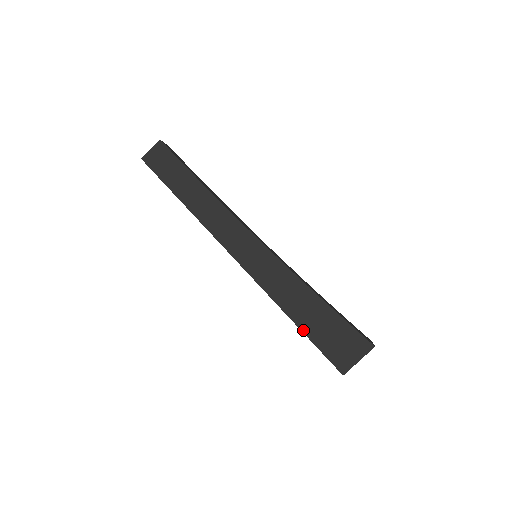
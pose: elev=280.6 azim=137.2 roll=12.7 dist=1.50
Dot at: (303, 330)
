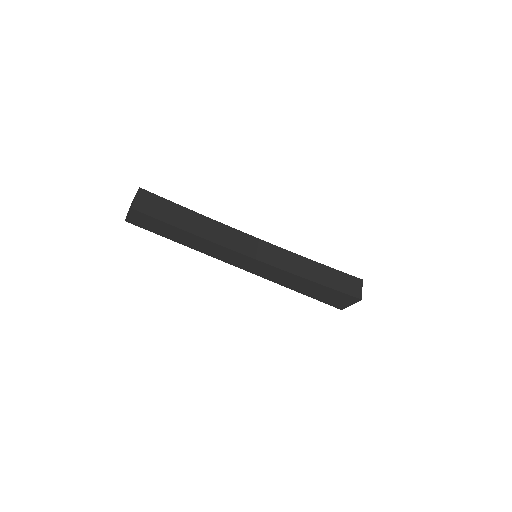
Dot at: (307, 295)
